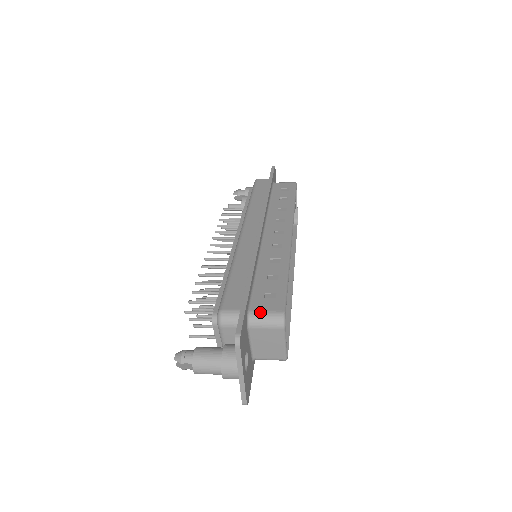
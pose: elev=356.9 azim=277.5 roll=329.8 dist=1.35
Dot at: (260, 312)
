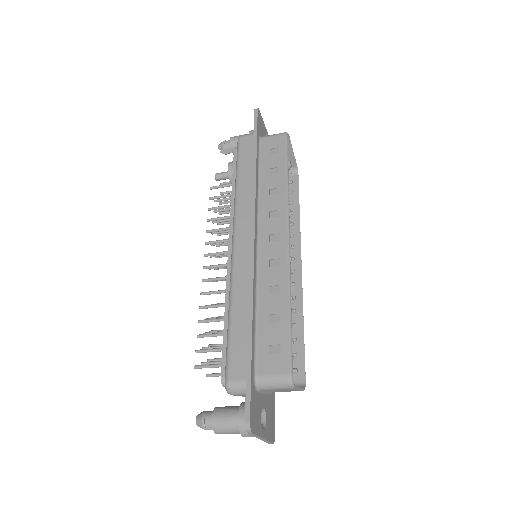
Dot at: (267, 377)
